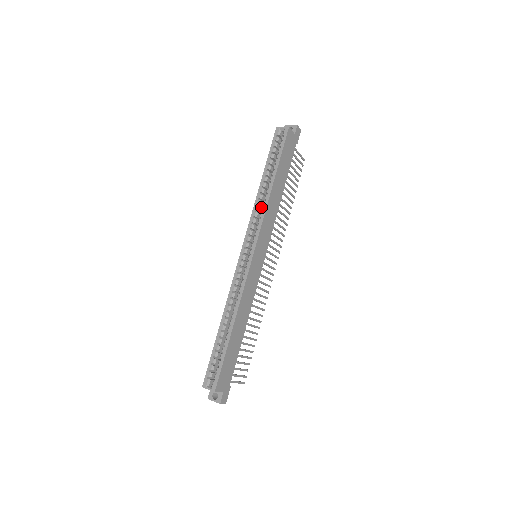
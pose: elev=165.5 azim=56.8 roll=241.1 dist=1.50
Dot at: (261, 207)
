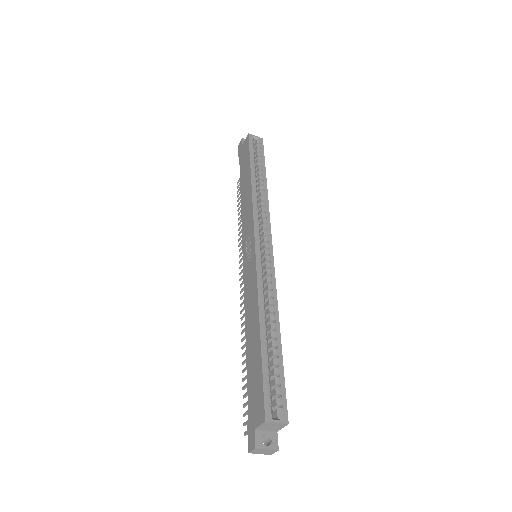
Dot at: occluded
